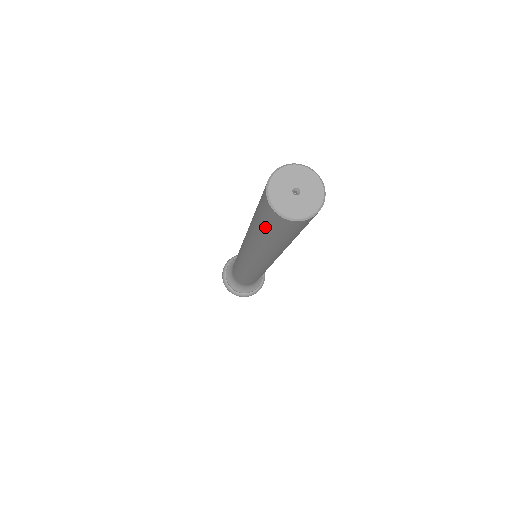
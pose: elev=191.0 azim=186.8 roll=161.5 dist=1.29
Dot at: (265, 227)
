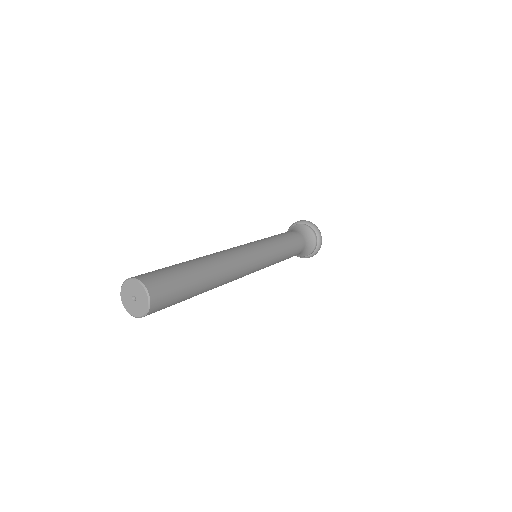
Dot at: occluded
